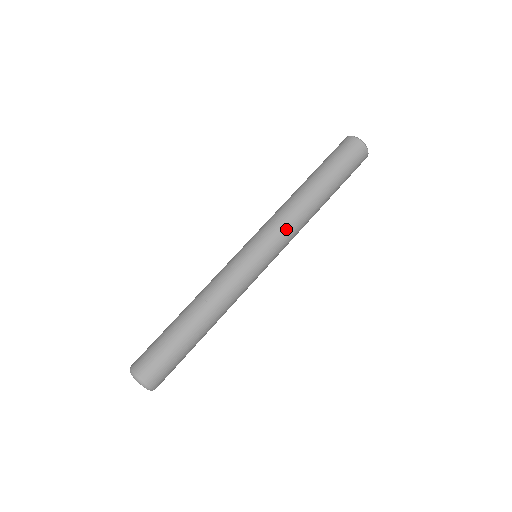
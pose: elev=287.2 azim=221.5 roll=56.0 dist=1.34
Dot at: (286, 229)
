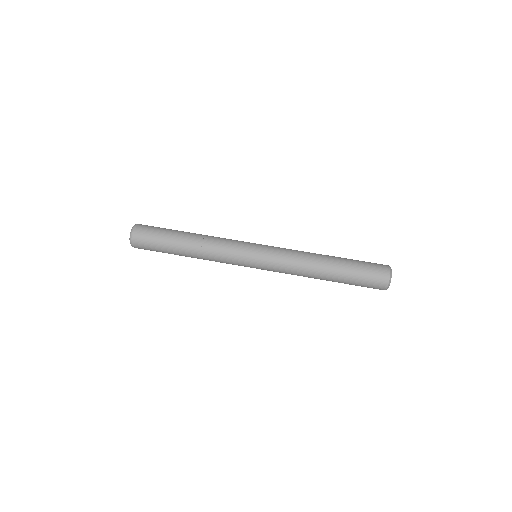
Dot at: (285, 260)
